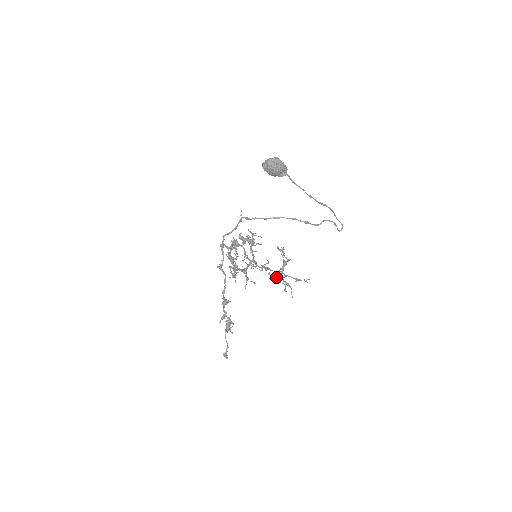
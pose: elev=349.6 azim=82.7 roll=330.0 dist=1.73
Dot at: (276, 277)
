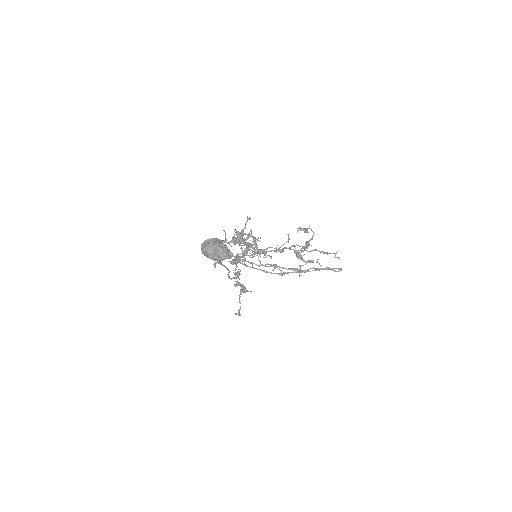
Dot at: occluded
